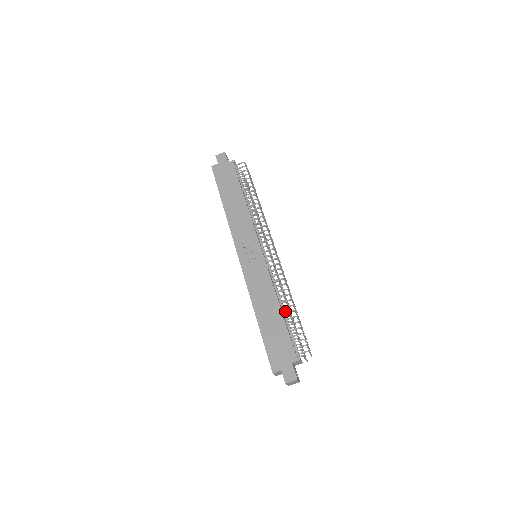
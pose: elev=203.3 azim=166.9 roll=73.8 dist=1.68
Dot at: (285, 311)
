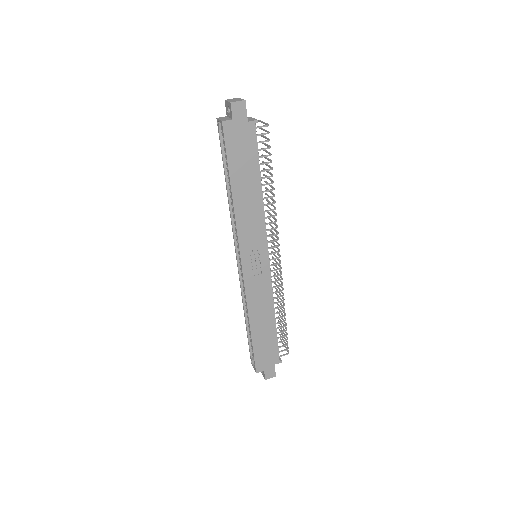
Dot at: occluded
